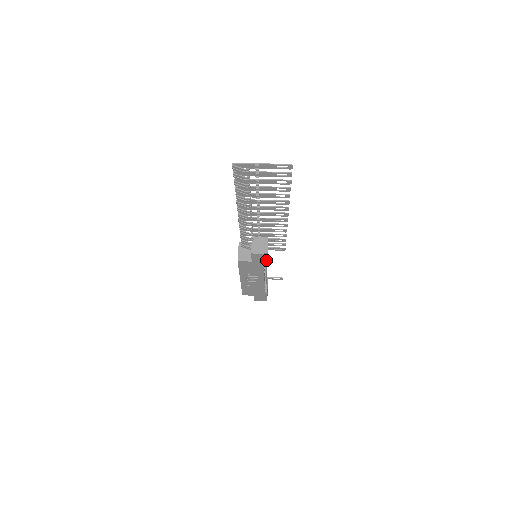
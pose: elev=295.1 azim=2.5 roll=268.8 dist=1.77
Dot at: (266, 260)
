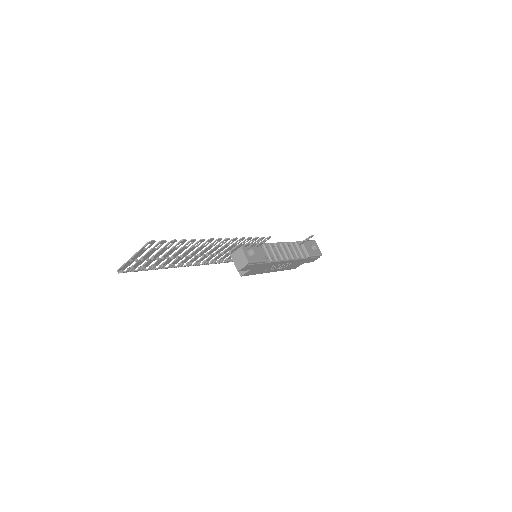
Dot at: (258, 262)
